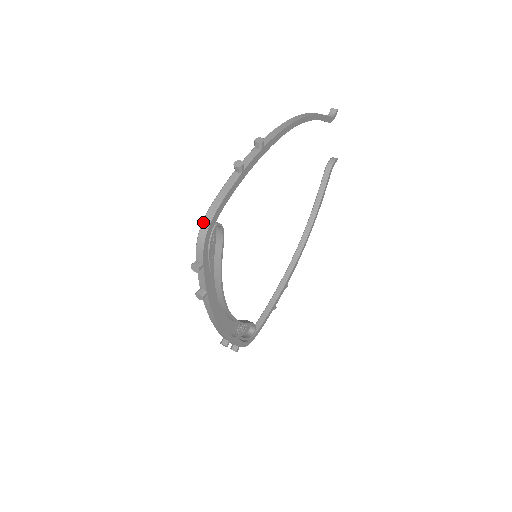
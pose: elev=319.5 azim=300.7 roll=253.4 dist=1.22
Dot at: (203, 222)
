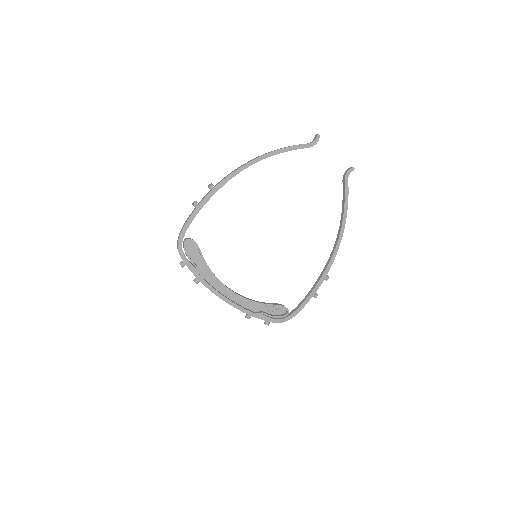
Dot at: occluded
